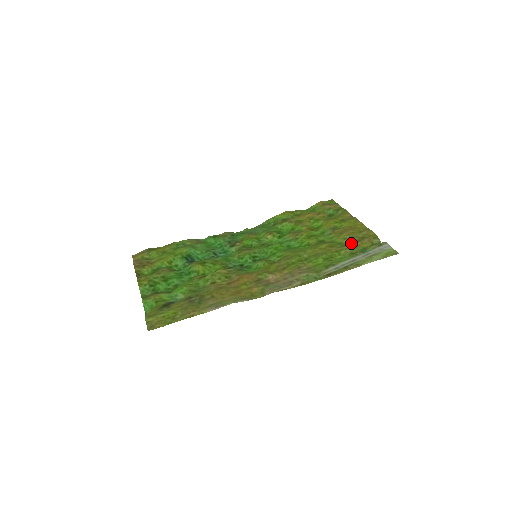
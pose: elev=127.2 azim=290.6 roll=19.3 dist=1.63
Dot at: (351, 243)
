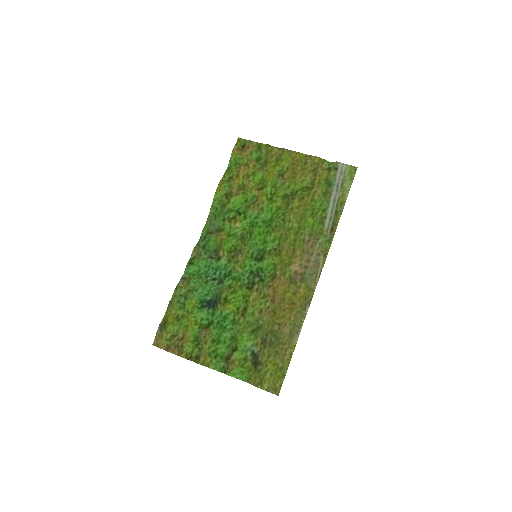
Dot at: (312, 183)
